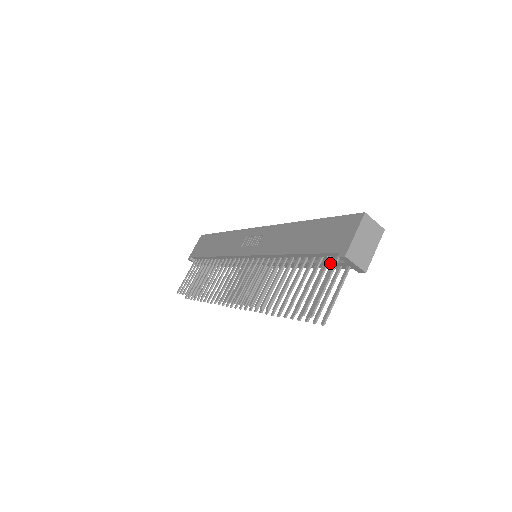
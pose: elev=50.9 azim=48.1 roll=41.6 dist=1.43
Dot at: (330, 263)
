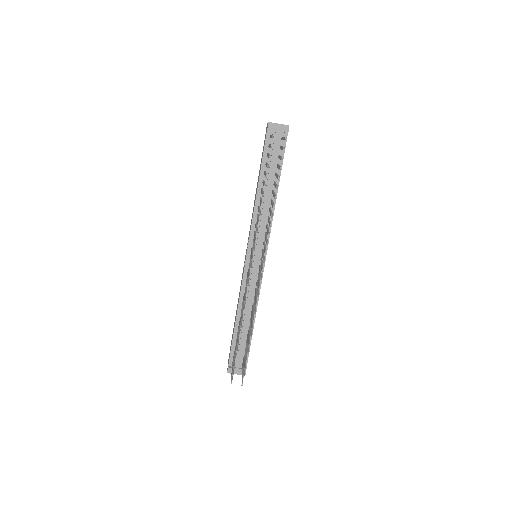
Dot at: (273, 148)
